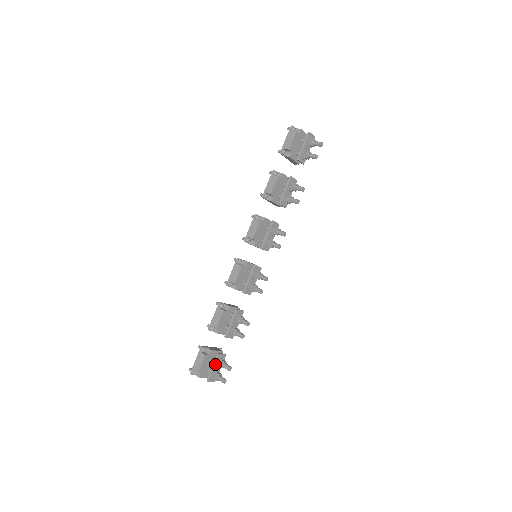
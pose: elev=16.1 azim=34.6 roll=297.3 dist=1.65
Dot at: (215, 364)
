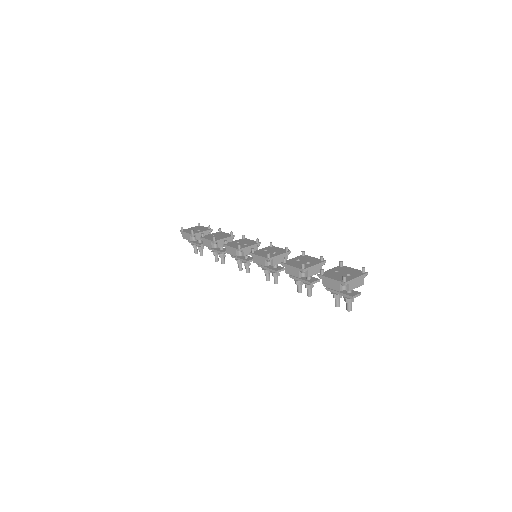
Dot at: (196, 244)
